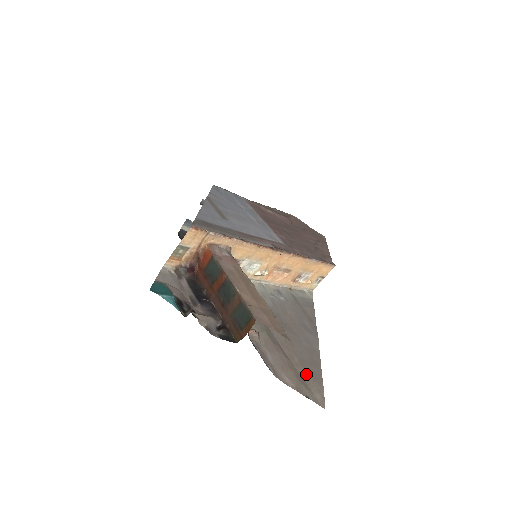
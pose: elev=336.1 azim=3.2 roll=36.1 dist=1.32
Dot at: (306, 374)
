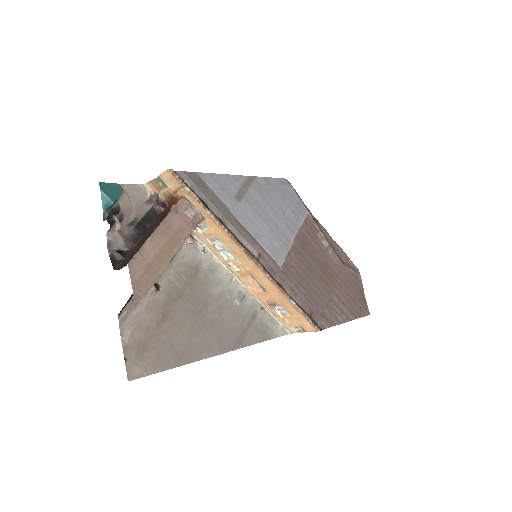
Dot at: (155, 351)
